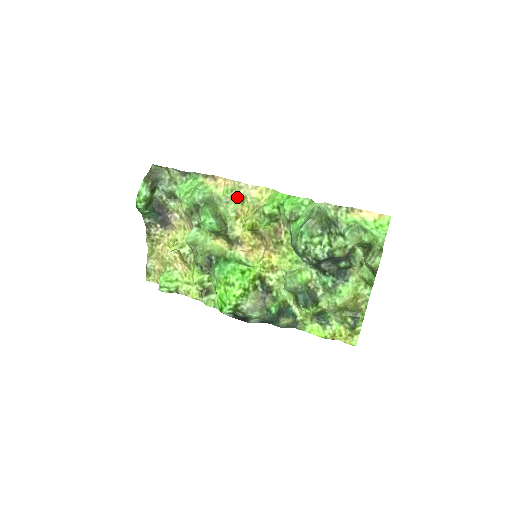
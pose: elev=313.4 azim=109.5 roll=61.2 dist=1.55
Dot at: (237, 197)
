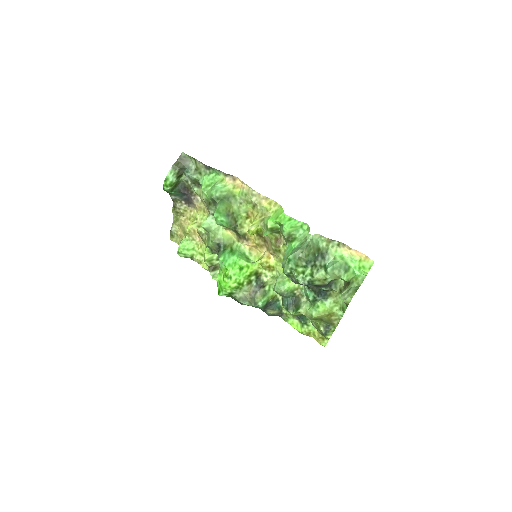
Dot at: (249, 202)
